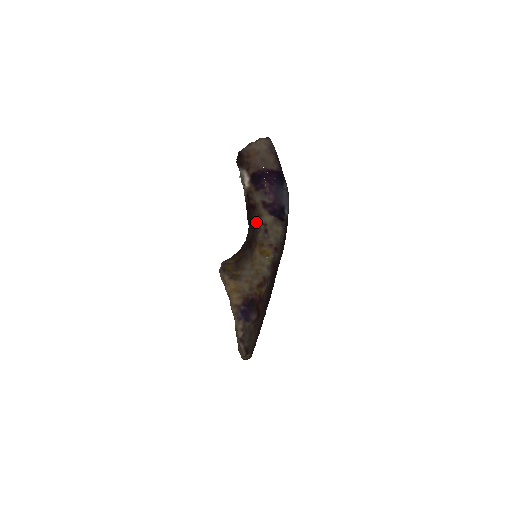
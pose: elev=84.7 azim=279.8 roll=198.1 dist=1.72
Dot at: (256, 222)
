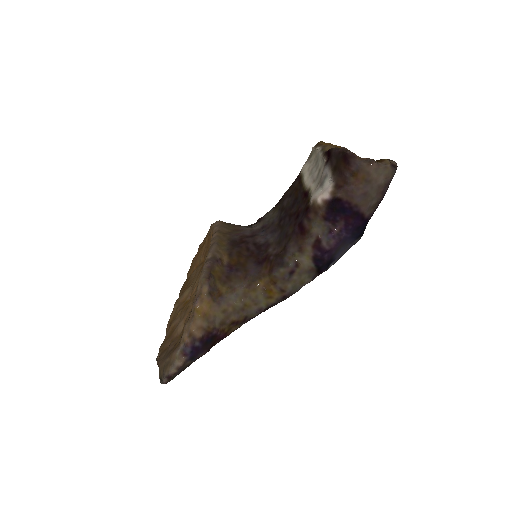
Dot at: (290, 252)
